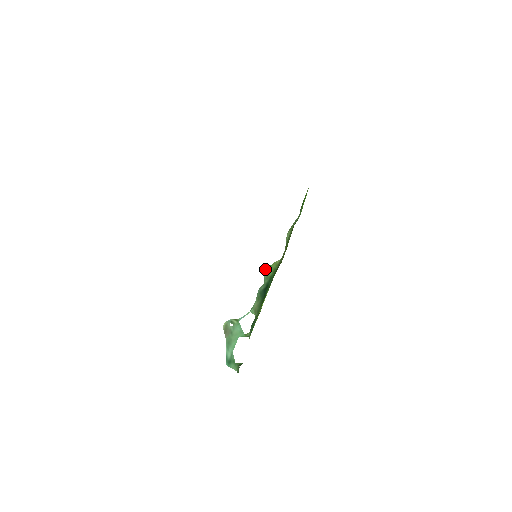
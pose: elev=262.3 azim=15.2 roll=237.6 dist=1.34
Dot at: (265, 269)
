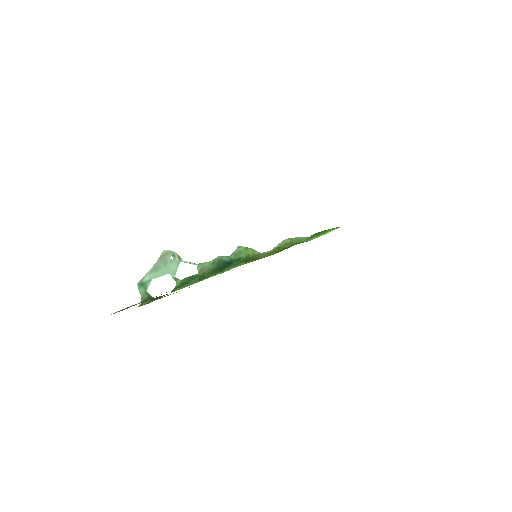
Dot at: occluded
